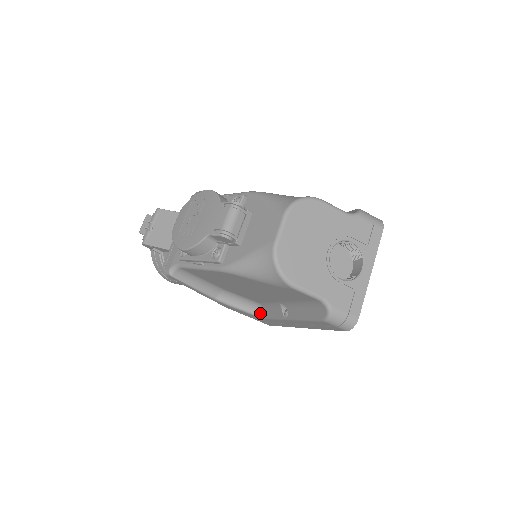
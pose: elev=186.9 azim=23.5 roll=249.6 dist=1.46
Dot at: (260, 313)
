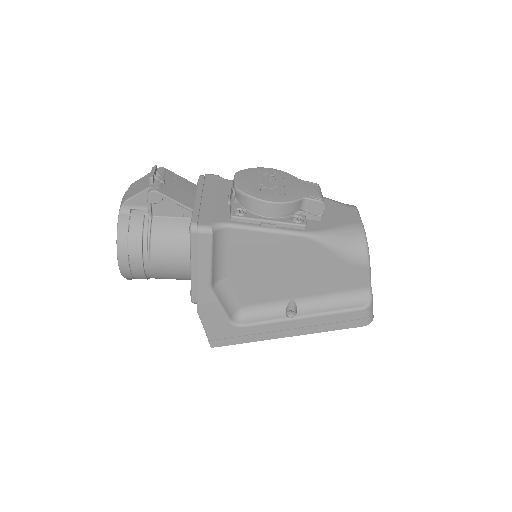
Dot at: (236, 320)
